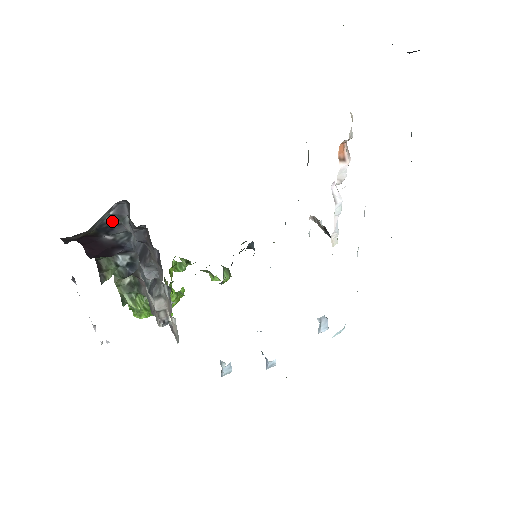
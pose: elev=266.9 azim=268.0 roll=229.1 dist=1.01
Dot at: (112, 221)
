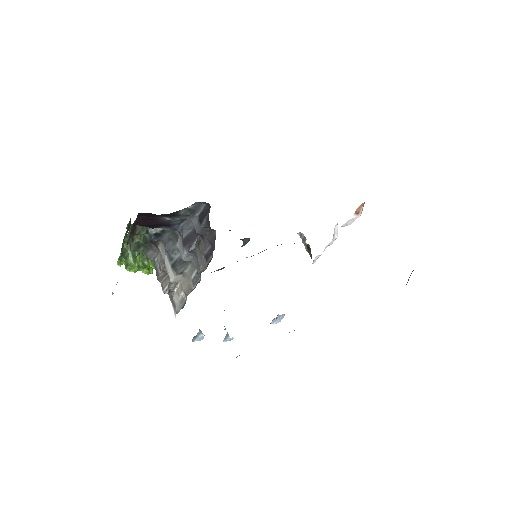
Dot at: (184, 212)
